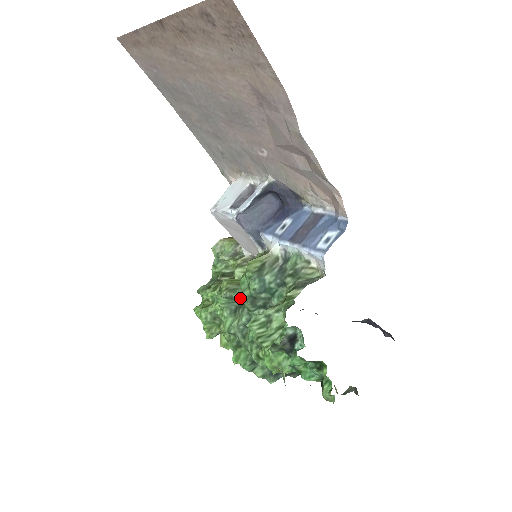
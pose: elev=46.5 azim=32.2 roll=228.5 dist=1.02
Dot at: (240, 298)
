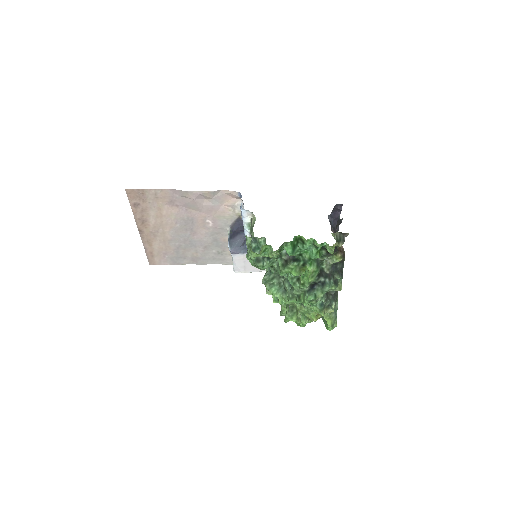
Dot at: (274, 279)
